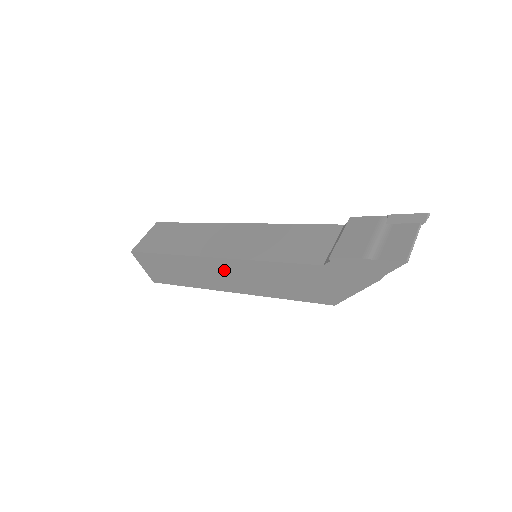
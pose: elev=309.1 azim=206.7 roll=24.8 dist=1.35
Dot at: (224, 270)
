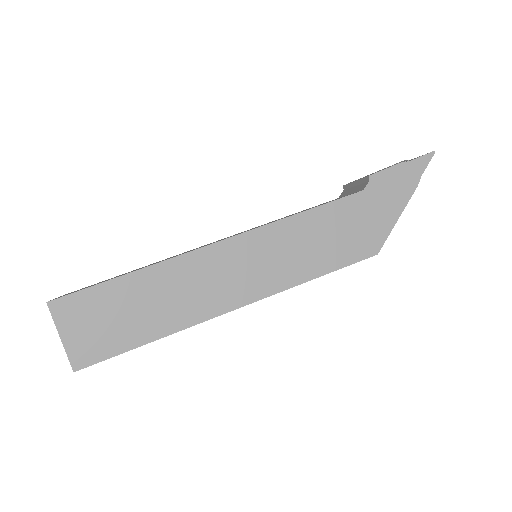
Dot at: (233, 261)
